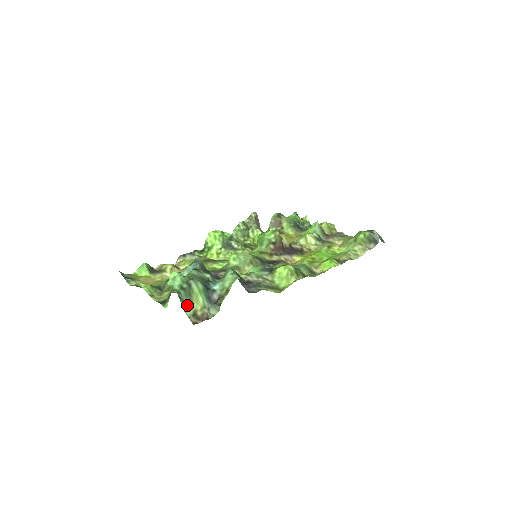
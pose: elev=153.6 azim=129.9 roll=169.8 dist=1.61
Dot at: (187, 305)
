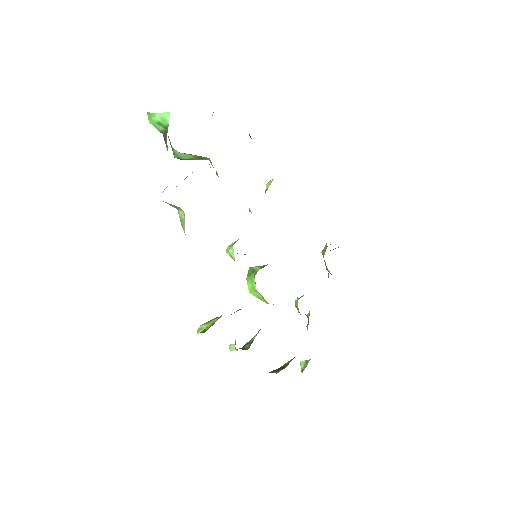
Dot at: occluded
